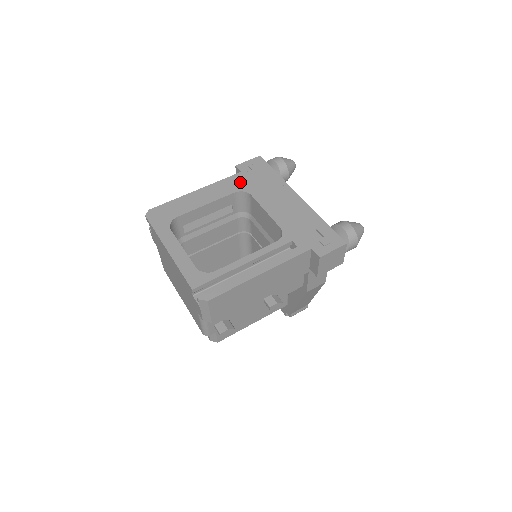
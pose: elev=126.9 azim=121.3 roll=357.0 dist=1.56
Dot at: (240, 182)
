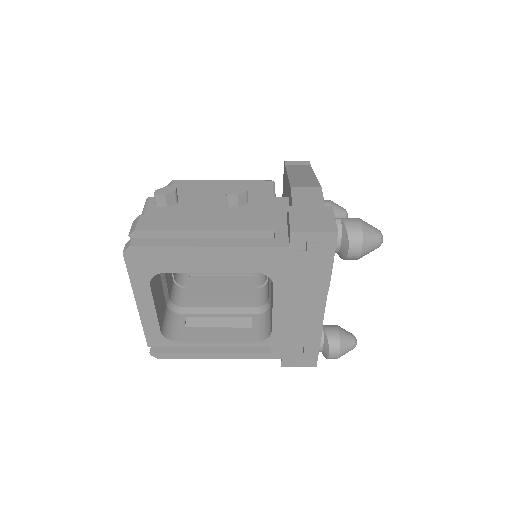
Dot at: (275, 262)
